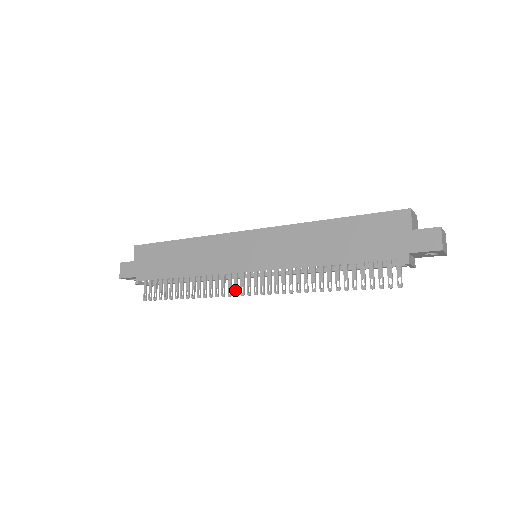
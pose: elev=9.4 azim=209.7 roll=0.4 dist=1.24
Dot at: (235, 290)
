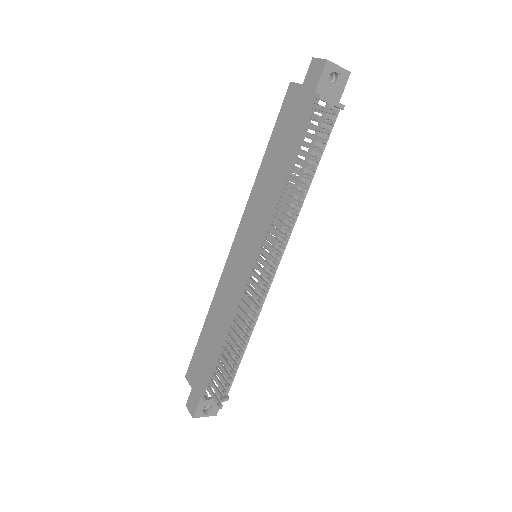
Dot at: (262, 293)
